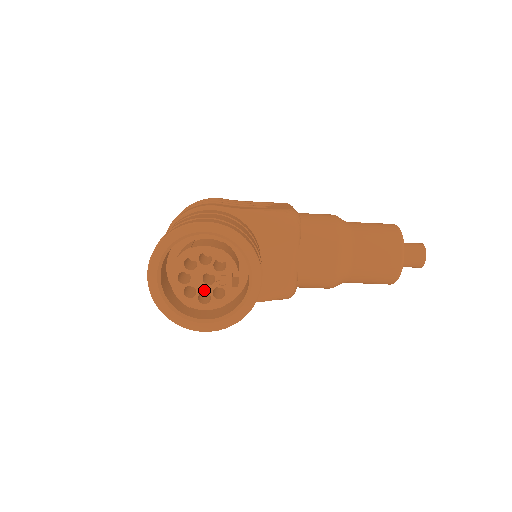
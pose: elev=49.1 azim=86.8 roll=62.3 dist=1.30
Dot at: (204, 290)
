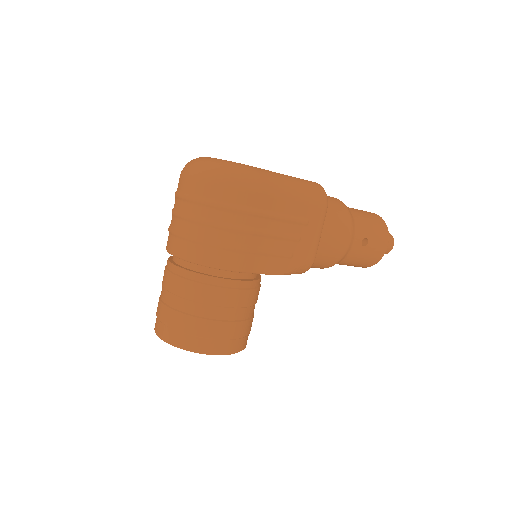
Dot at: occluded
